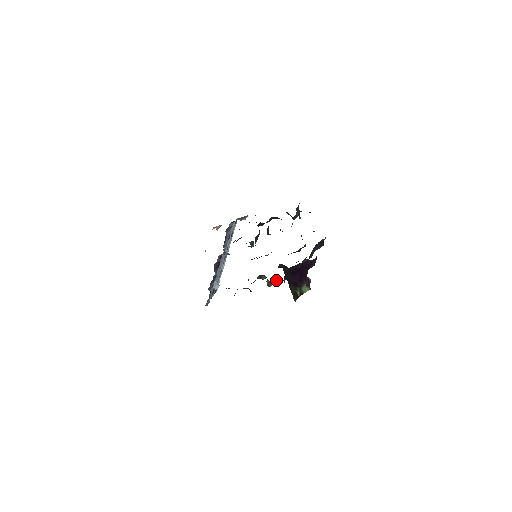
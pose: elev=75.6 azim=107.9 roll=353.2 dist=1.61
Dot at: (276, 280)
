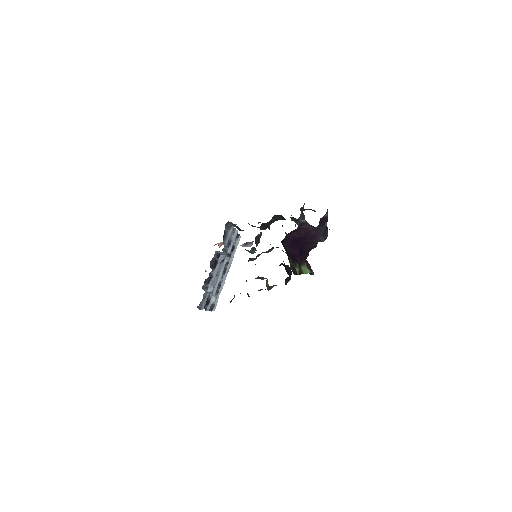
Dot at: occluded
